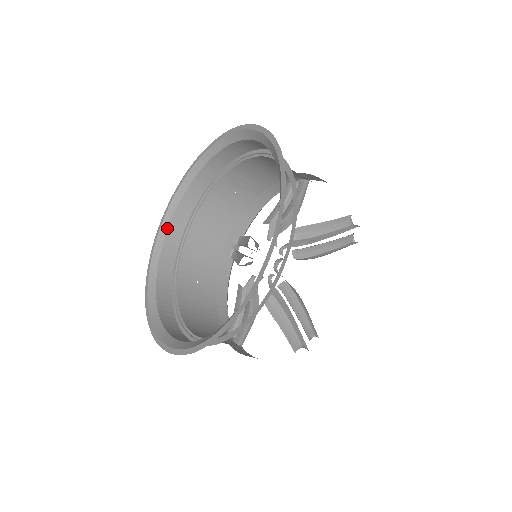
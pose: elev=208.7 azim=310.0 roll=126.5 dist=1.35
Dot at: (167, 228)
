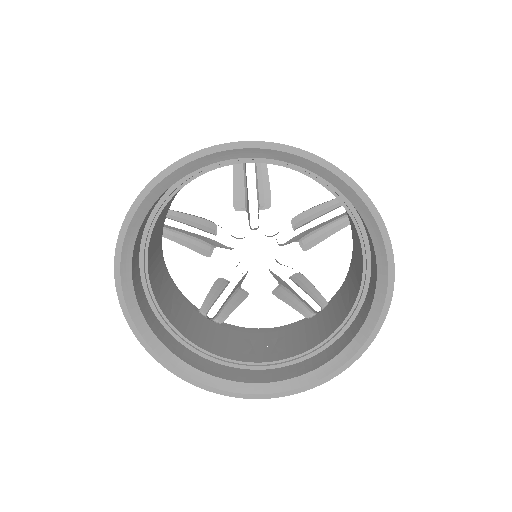
Dot at: (228, 159)
